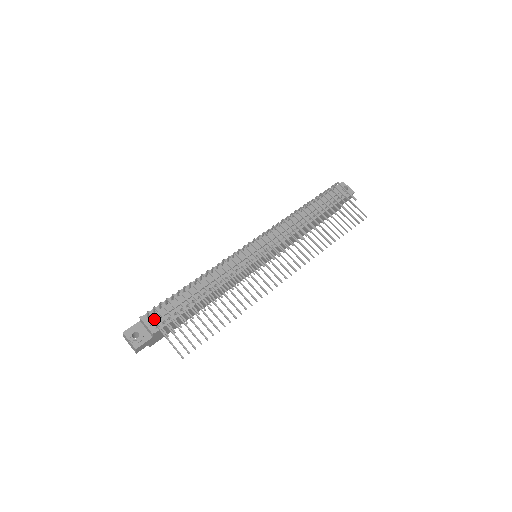
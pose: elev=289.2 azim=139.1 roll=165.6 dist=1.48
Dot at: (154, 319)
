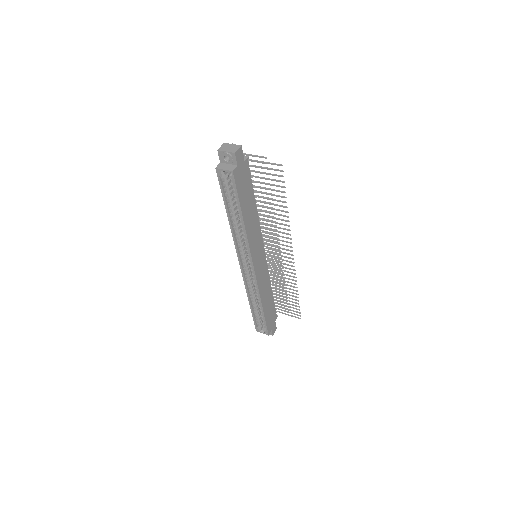
Dot at: (249, 154)
